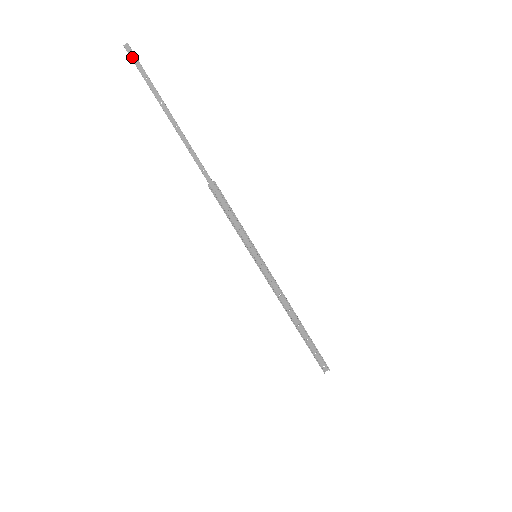
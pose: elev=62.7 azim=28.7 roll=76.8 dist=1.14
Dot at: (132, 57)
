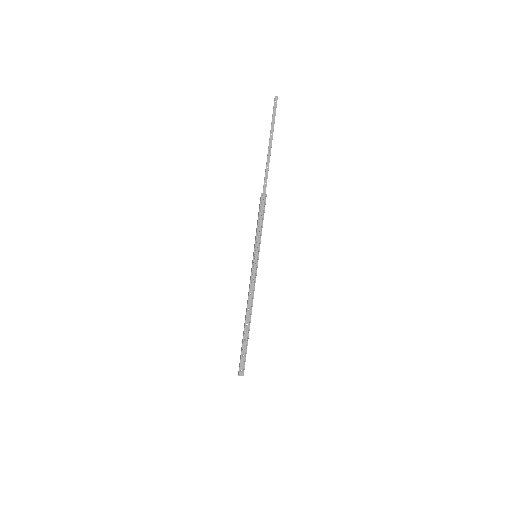
Dot at: (275, 104)
